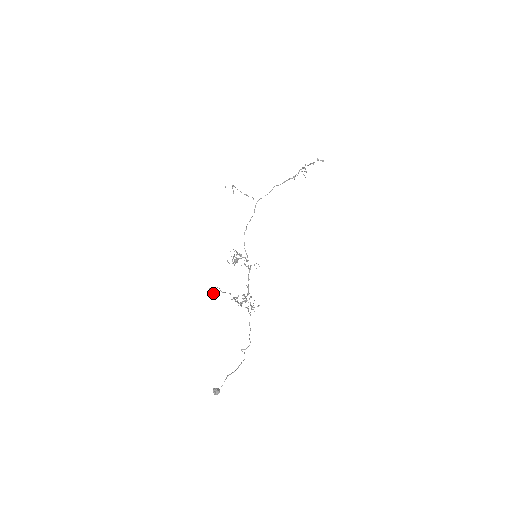
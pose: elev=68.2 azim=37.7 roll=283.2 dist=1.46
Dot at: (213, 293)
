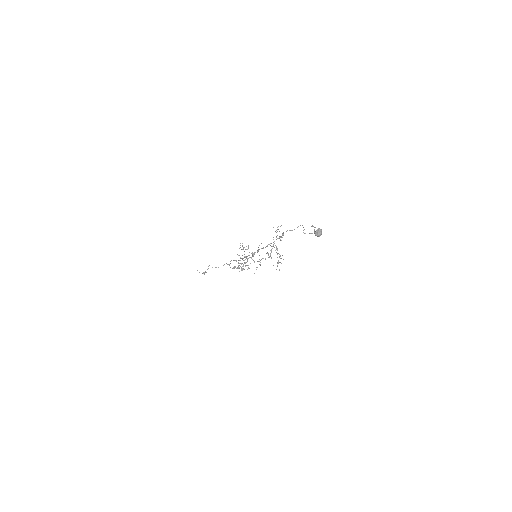
Dot at: occluded
